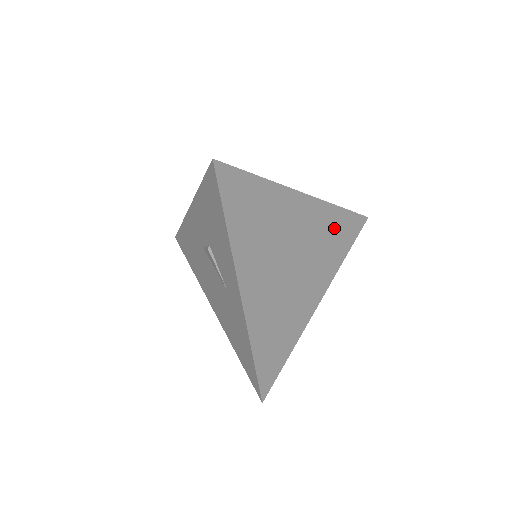
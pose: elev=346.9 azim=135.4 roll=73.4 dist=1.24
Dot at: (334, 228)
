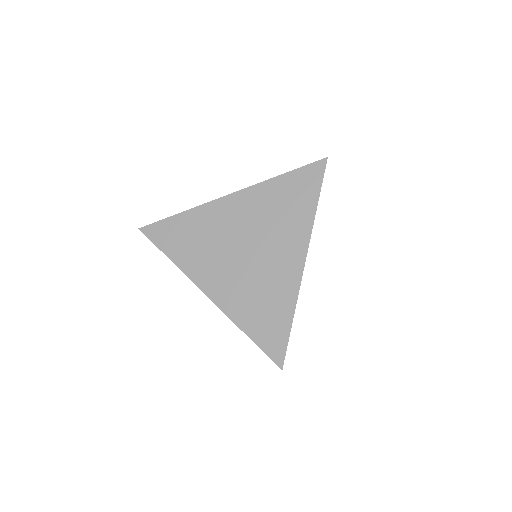
Dot at: (282, 195)
